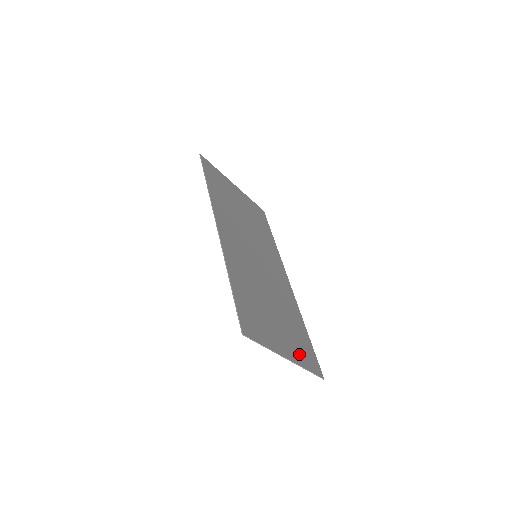
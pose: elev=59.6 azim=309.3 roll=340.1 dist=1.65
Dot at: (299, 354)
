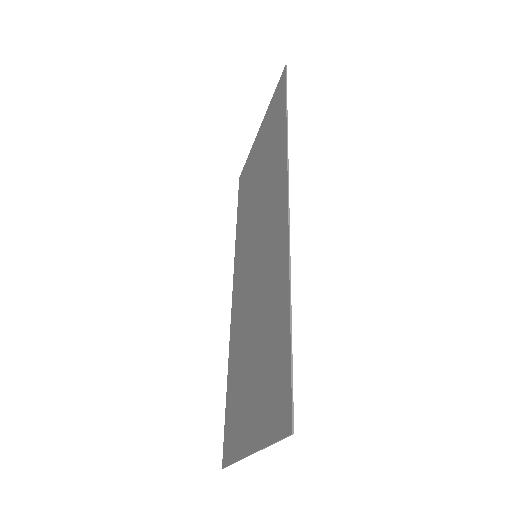
Dot at: (239, 435)
